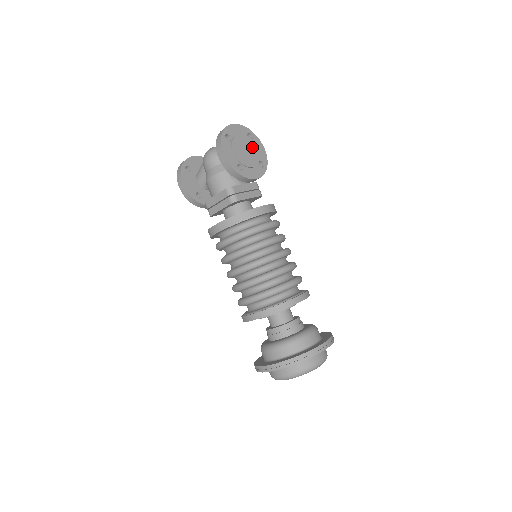
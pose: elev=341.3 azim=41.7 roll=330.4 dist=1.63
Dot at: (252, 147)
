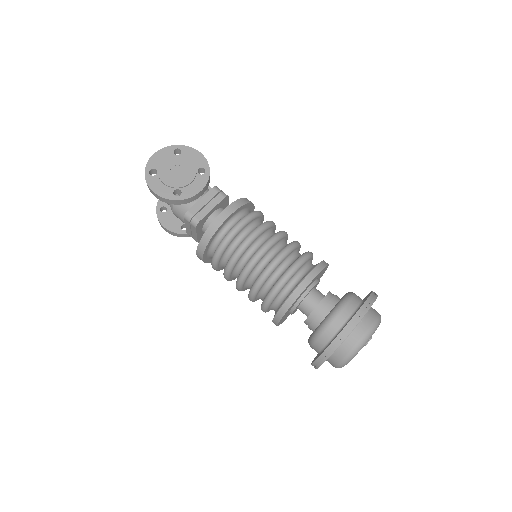
Dot at: (183, 162)
